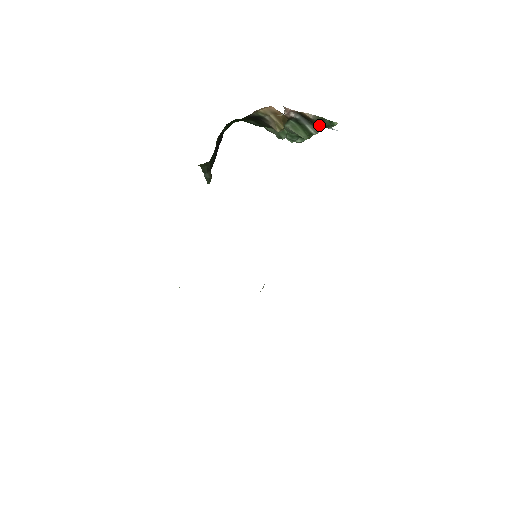
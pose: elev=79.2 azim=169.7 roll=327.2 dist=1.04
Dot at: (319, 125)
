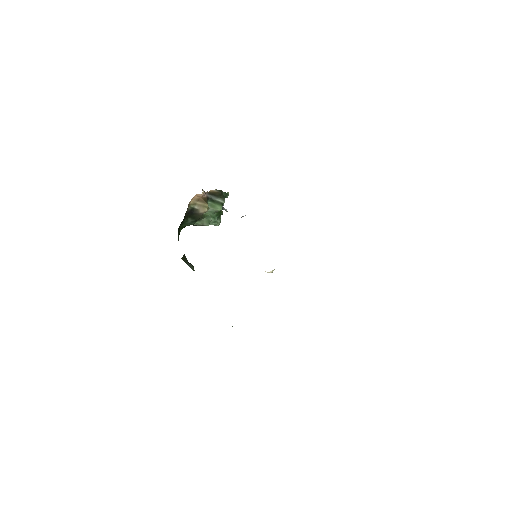
Dot at: (222, 197)
